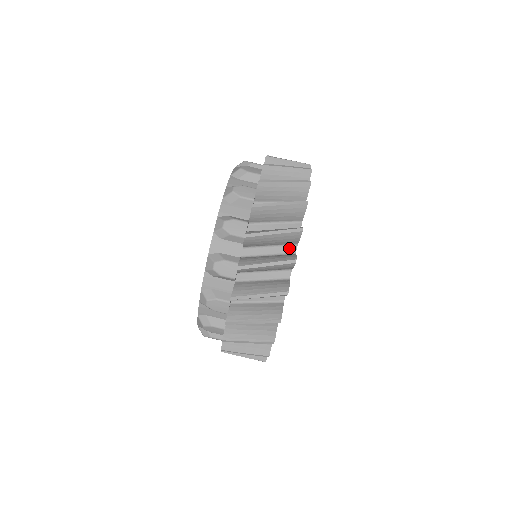
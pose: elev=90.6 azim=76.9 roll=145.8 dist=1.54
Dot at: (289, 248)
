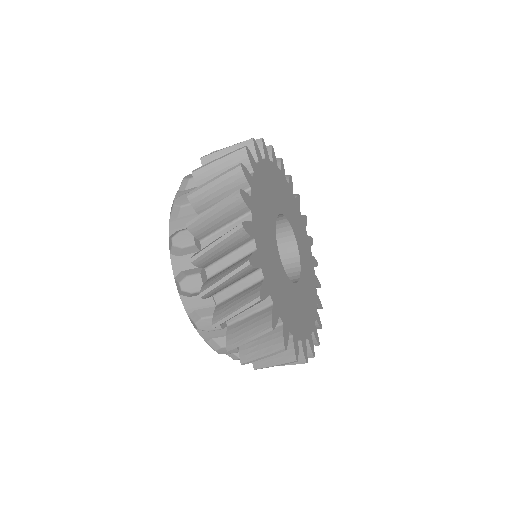
Dot at: occluded
